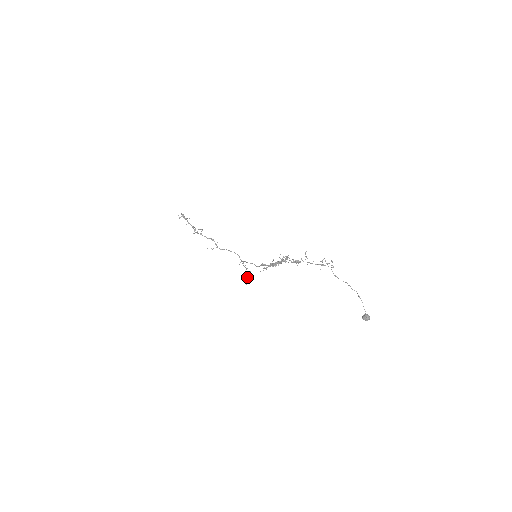
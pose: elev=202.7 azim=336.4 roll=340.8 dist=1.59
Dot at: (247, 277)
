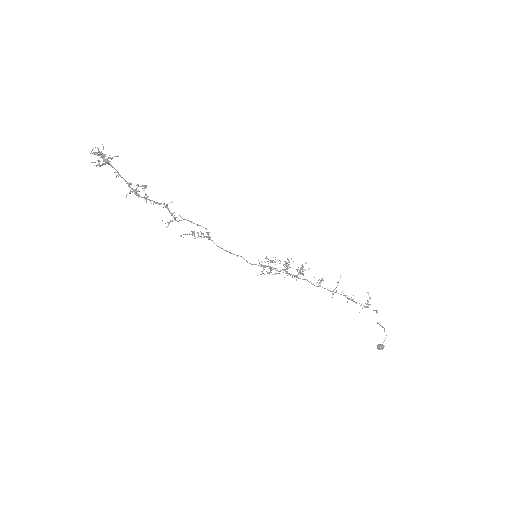
Dot at: occluded
